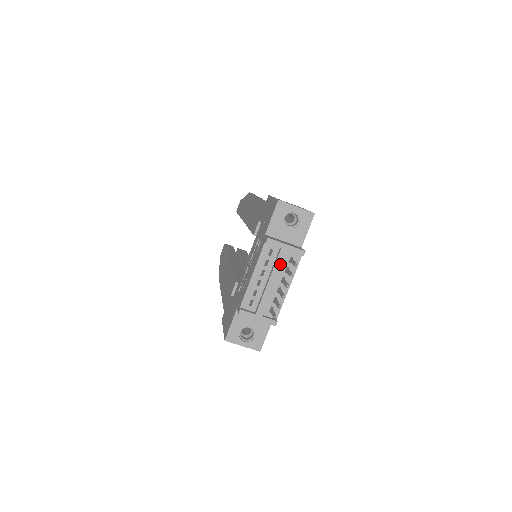
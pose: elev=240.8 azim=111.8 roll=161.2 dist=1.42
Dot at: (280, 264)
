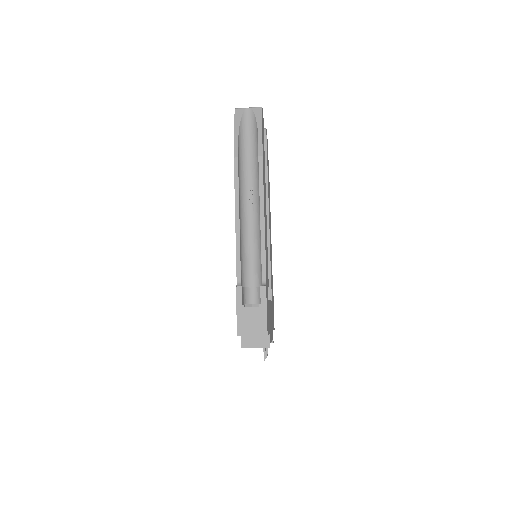
Dot at: occluded
